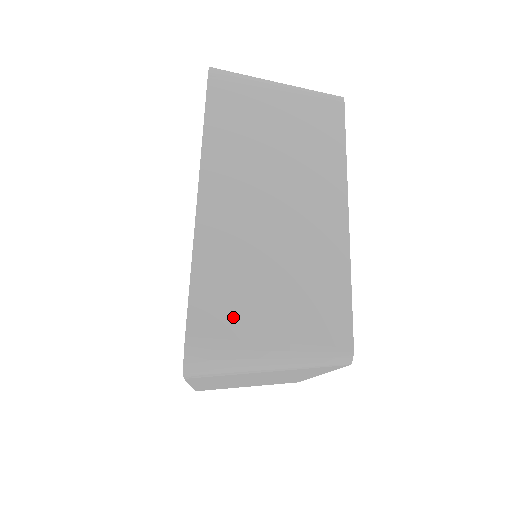
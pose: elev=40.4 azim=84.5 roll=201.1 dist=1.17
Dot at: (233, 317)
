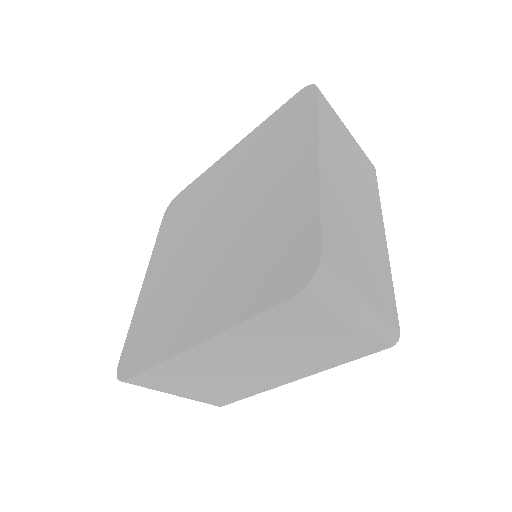
Dot at: (344, 259)
